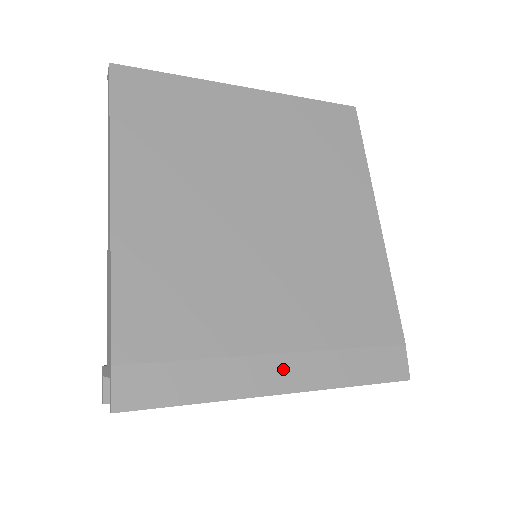
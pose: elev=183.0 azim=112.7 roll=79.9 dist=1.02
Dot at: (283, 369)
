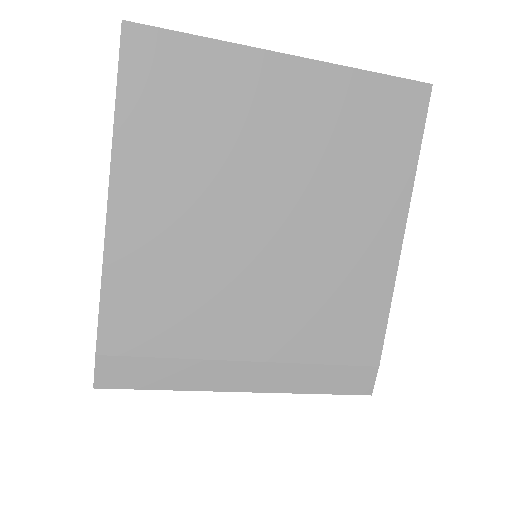
Dot at: (248, 373)
